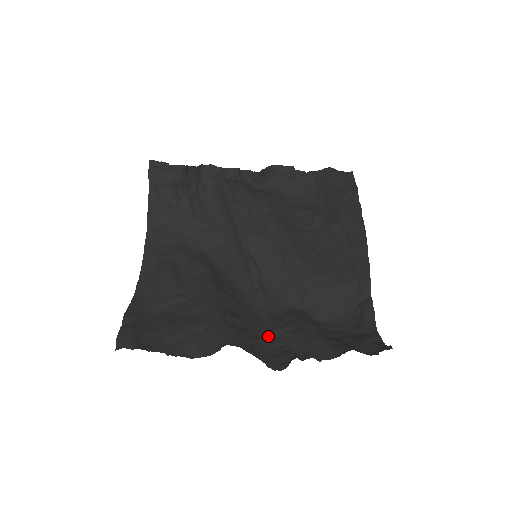
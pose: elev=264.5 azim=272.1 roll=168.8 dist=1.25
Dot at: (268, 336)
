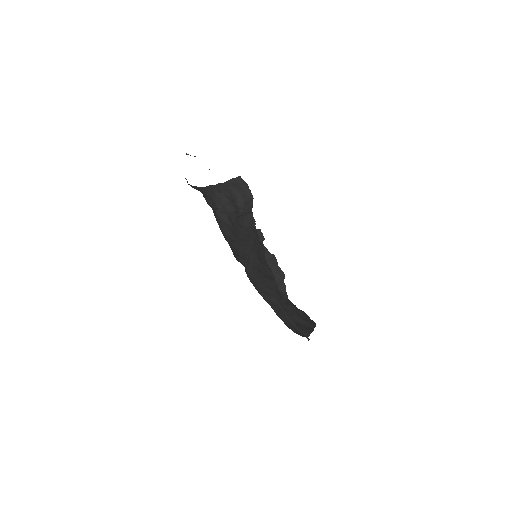
Dot at: occluded
